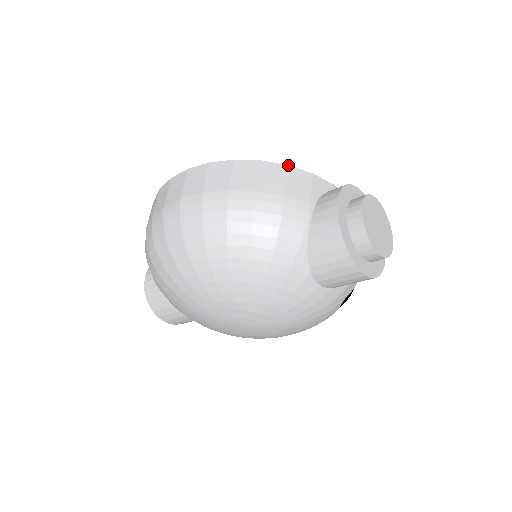
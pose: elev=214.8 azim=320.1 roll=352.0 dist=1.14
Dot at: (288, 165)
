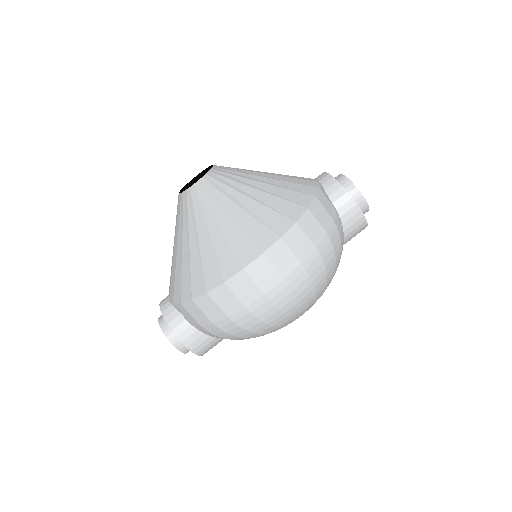
Dot at: (316, 196)
